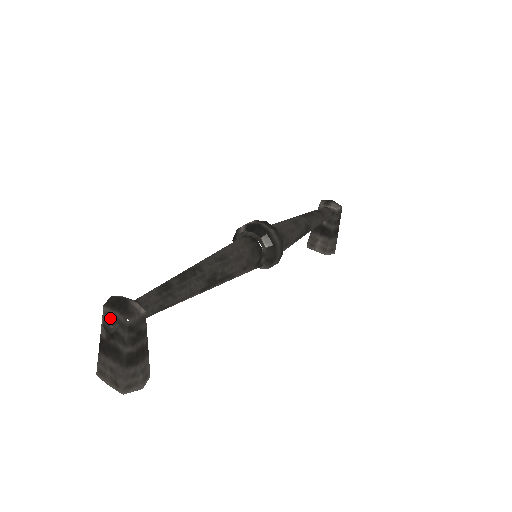
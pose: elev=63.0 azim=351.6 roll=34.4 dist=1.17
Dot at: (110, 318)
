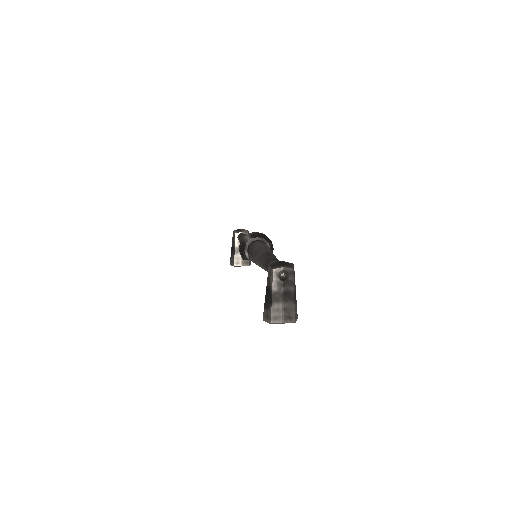
Dot at: (284, 271)
